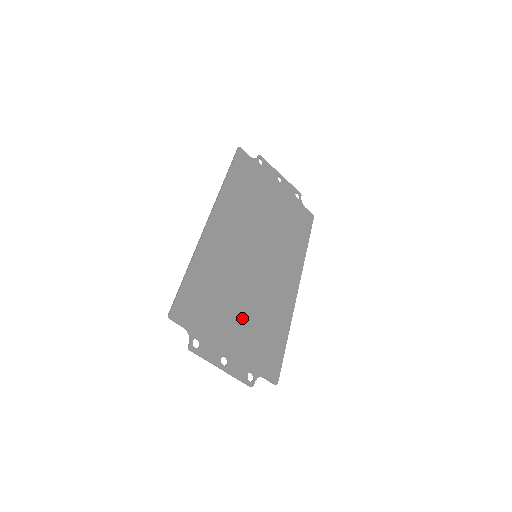
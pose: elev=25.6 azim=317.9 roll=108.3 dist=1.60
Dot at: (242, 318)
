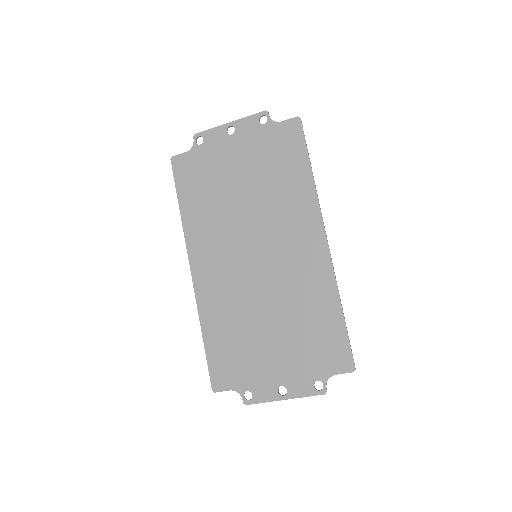
Dot at: (277, 336)
